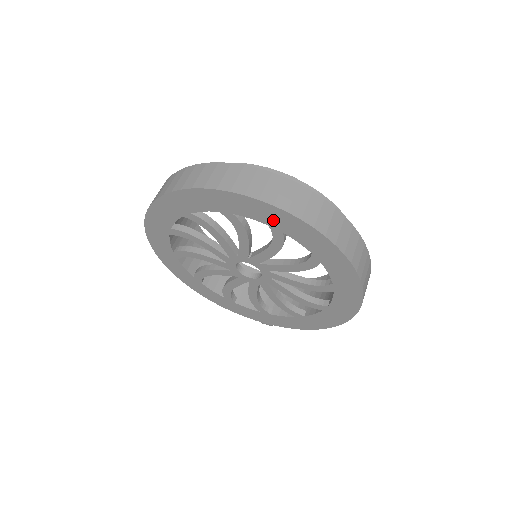
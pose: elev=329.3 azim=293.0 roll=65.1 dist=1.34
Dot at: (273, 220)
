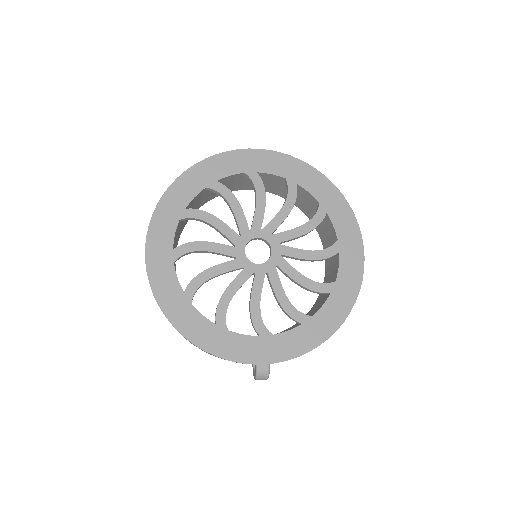
Dot at: (290, 171)
